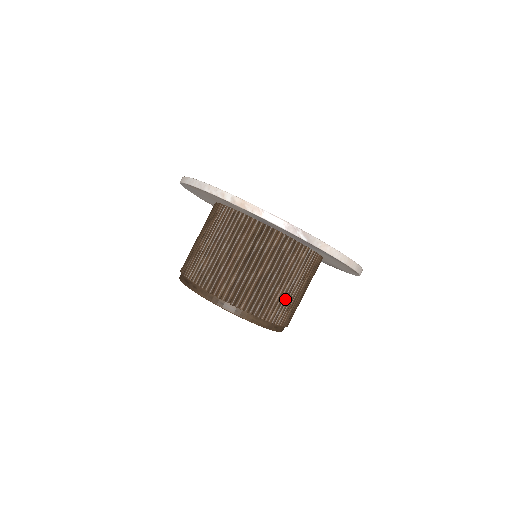
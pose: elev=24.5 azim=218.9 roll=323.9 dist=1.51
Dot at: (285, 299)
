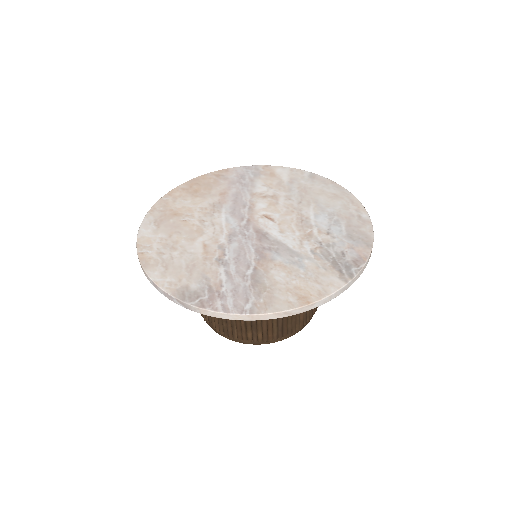
Dot at: (252, 323)
